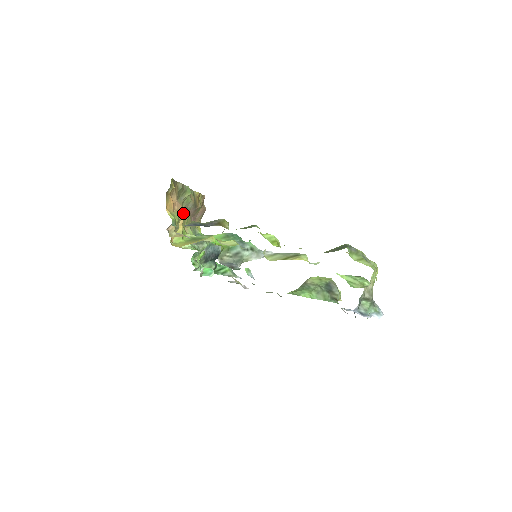
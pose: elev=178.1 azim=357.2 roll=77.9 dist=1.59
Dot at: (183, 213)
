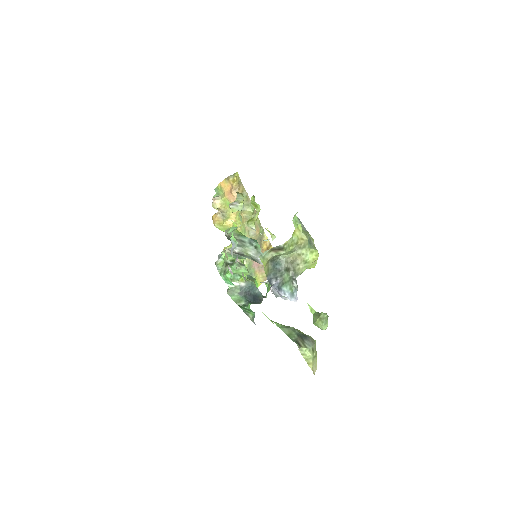
Dot at: (238, 218)
